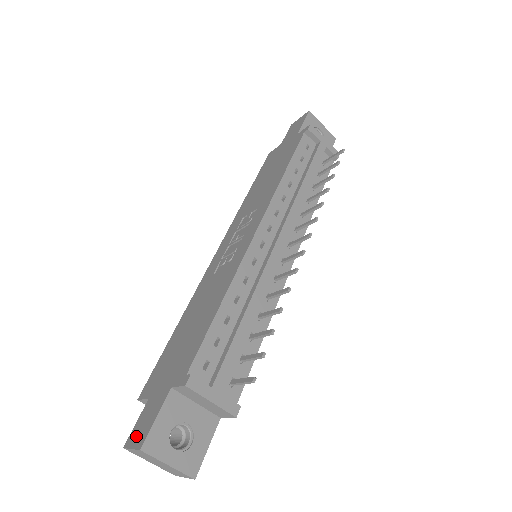
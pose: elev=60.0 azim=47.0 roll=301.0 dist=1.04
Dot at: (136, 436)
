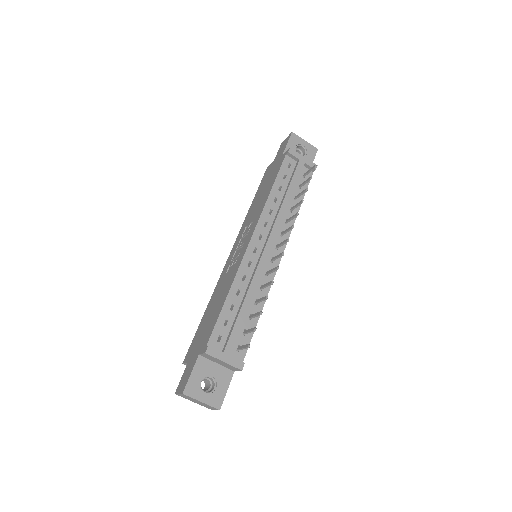
Dot at: (181, 386)
